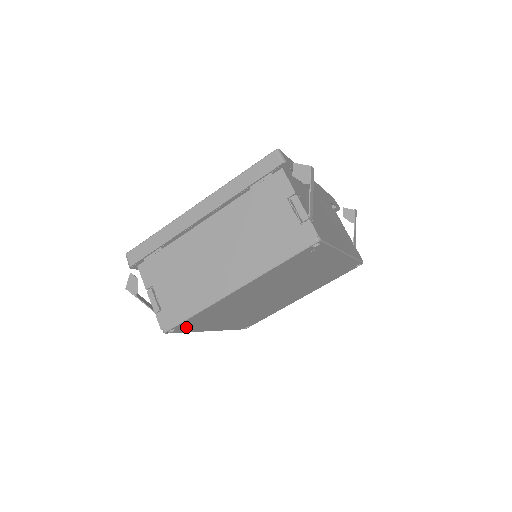
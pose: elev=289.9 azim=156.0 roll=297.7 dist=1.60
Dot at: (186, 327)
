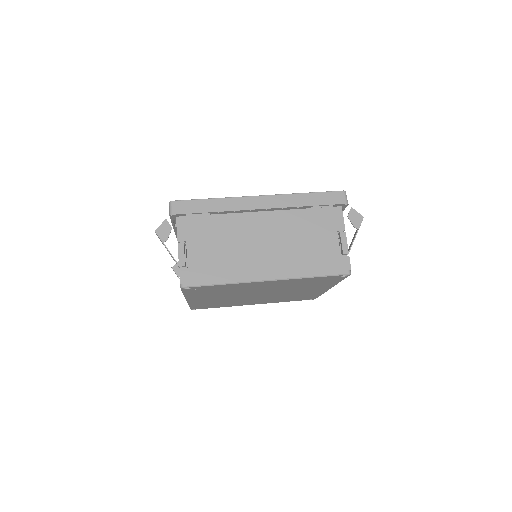
Dot at: (194, 290)
